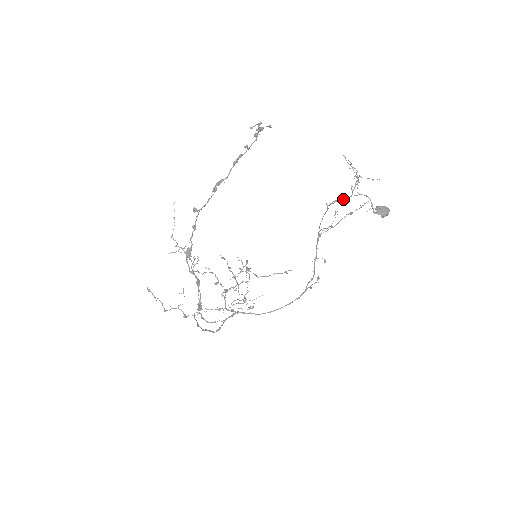
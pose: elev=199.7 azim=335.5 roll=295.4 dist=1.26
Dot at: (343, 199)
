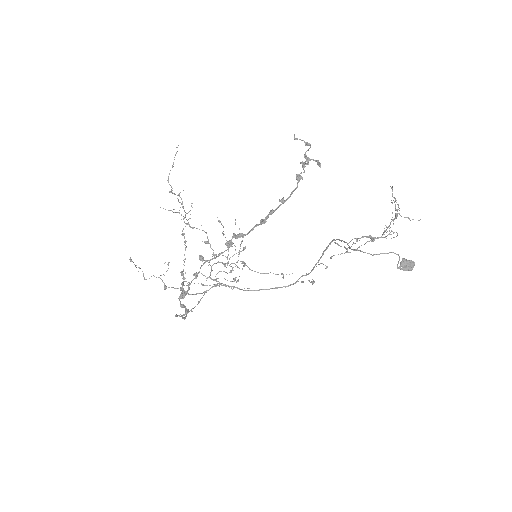
Dot at: (371, 238)
